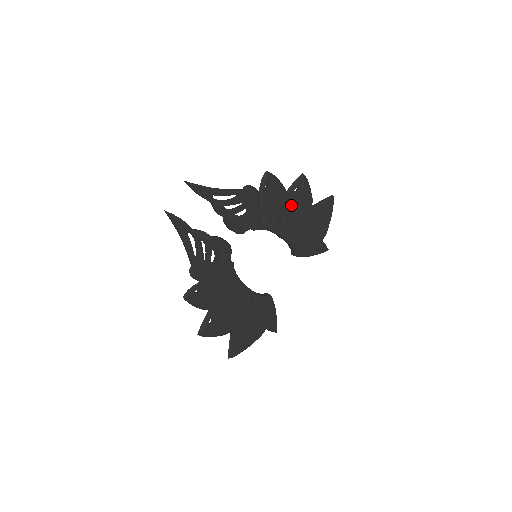
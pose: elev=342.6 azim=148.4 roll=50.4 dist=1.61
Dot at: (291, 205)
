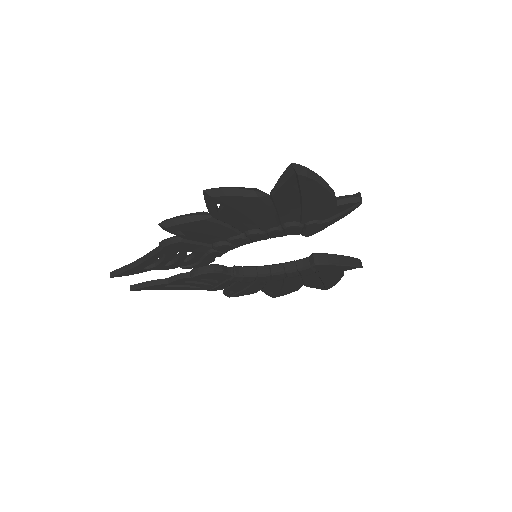
Dot at: (234, 219)
